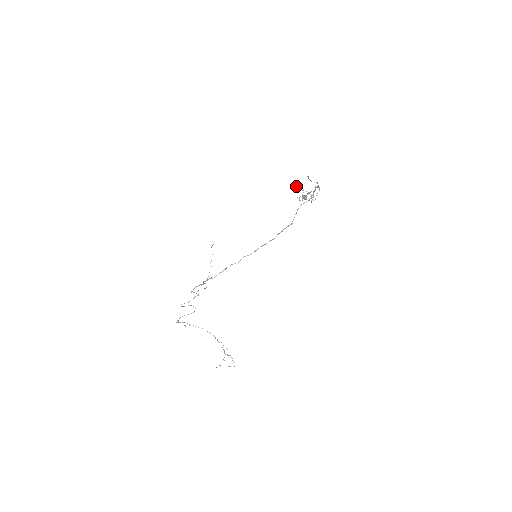
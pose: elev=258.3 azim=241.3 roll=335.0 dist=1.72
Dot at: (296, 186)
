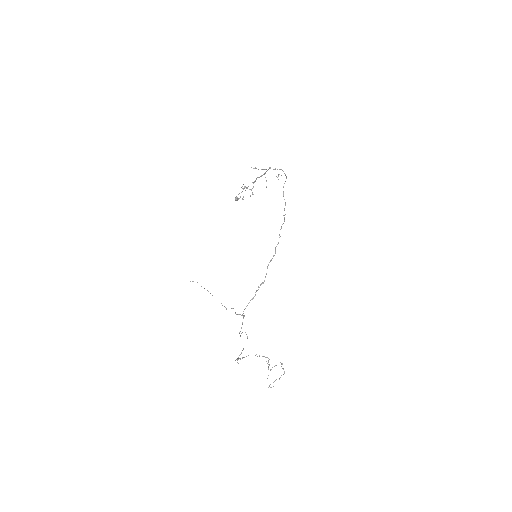
Dot at: (243, 184)
